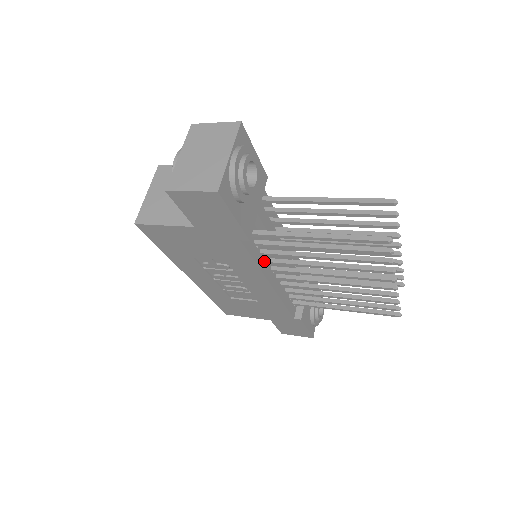
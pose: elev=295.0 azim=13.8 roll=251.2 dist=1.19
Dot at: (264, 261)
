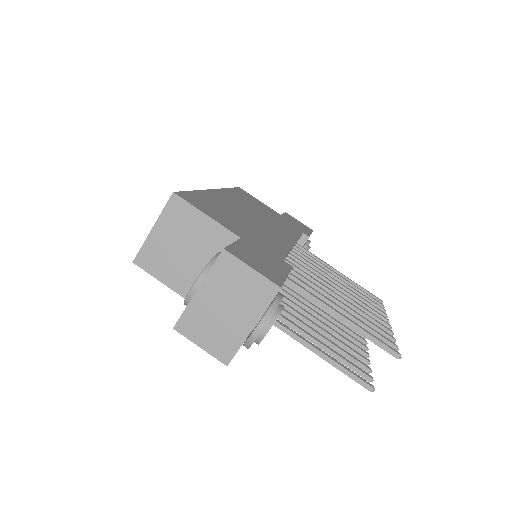
Dot at: occluded
